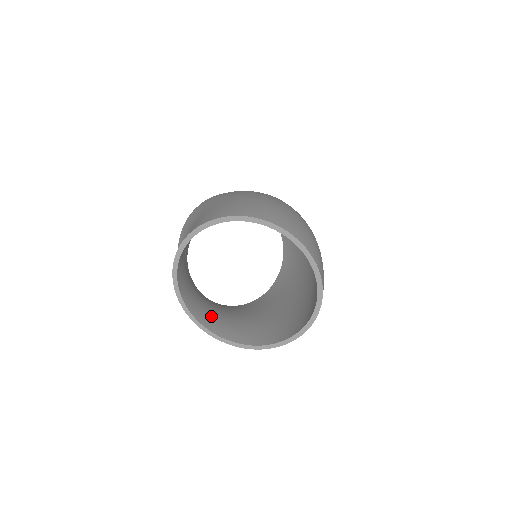
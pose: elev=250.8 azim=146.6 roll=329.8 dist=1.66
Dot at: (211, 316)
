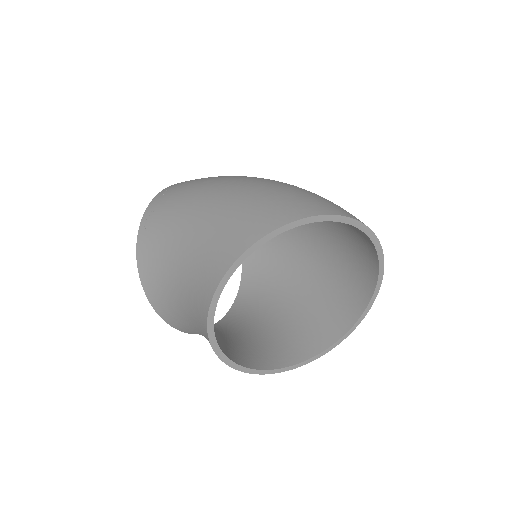
Dot at: (240, 351)
